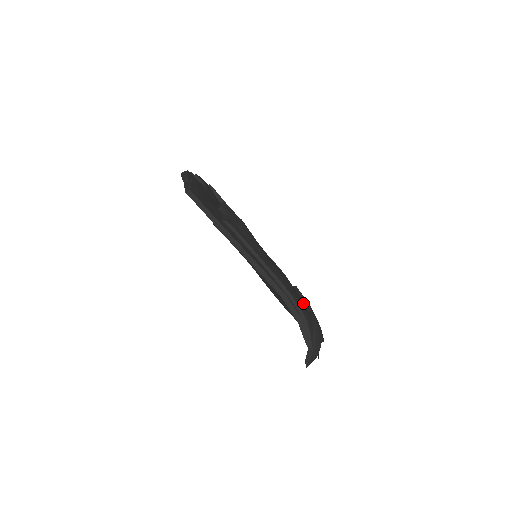
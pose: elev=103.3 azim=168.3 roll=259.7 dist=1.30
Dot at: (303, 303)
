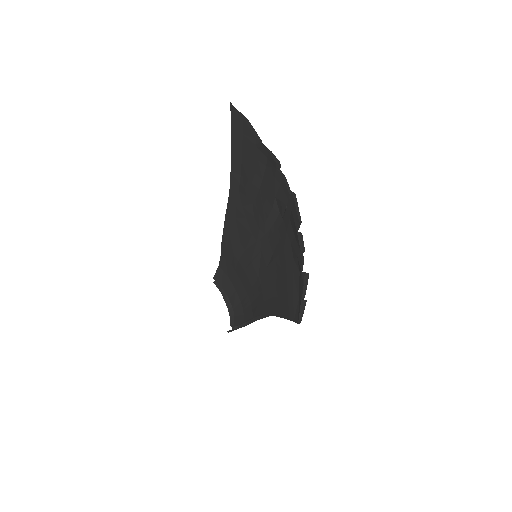
Dot at: occluded
